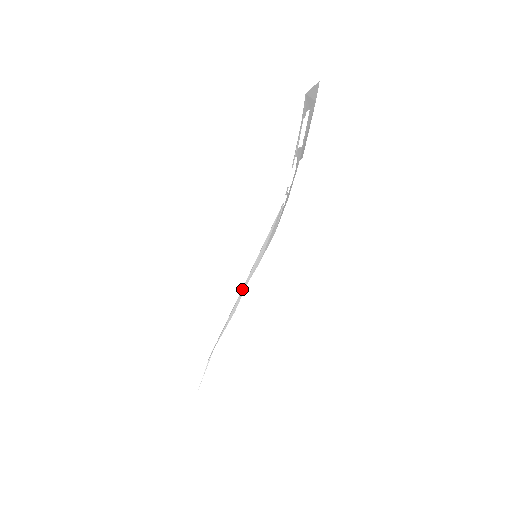
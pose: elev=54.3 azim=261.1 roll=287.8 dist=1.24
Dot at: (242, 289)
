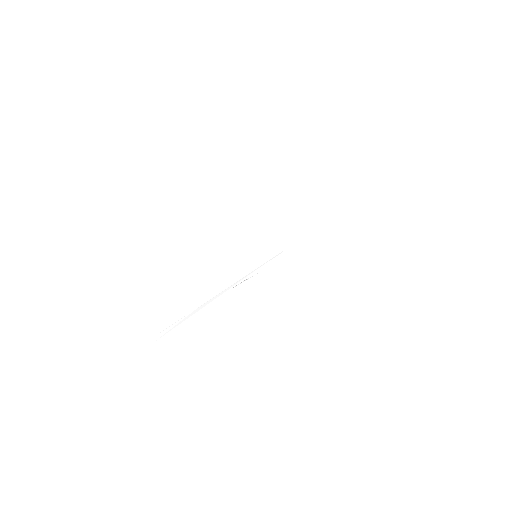
Dot at: occluded
